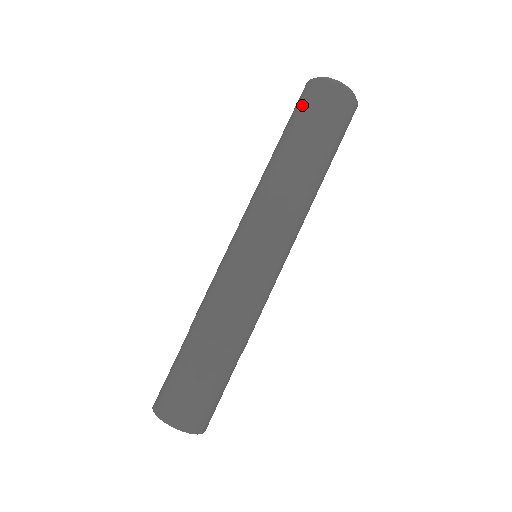
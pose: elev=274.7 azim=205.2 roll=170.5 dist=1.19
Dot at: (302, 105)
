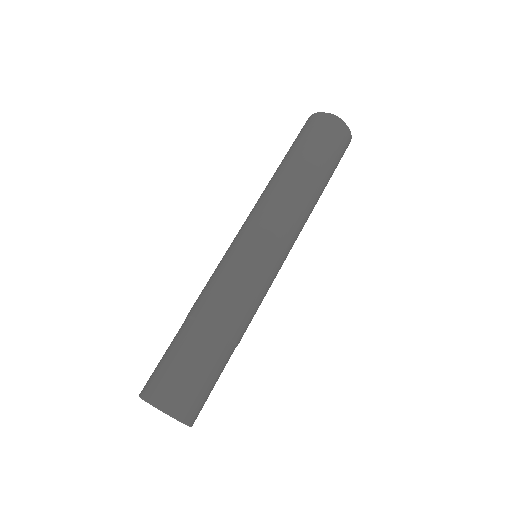
Dot at: (318, 133)
